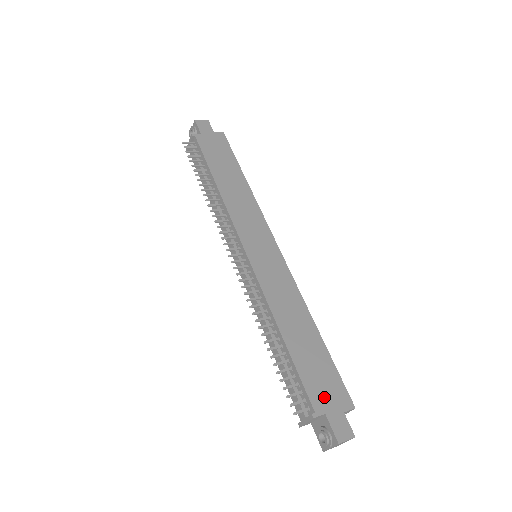
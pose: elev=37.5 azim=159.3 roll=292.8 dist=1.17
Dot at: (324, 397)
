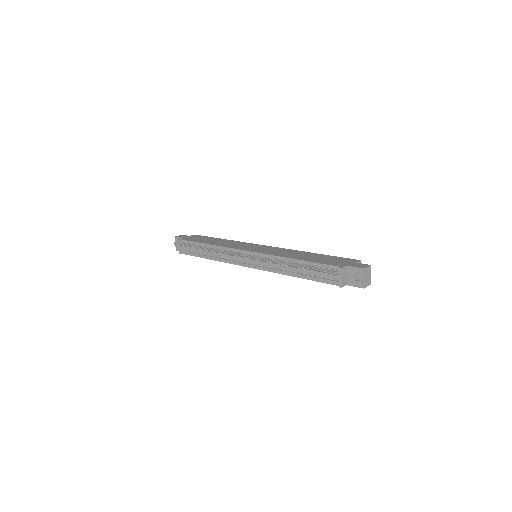
Dot at: (340, 263)
